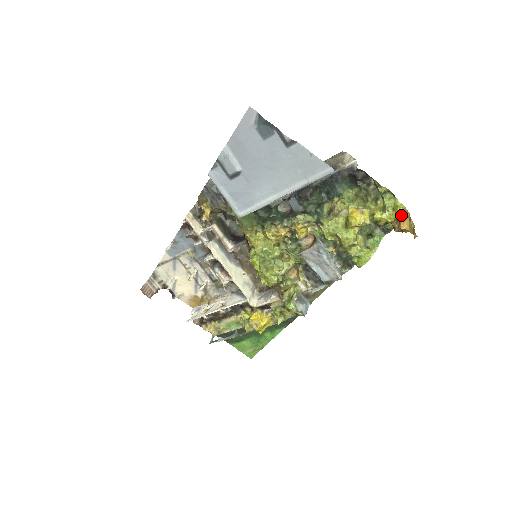
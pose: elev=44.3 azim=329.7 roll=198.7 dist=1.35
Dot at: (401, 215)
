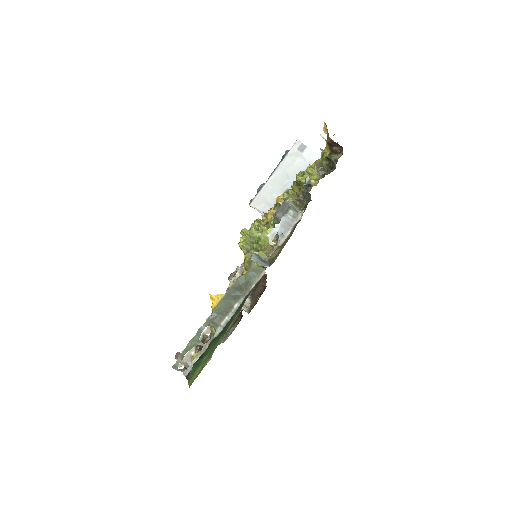
Dot at: occluded
